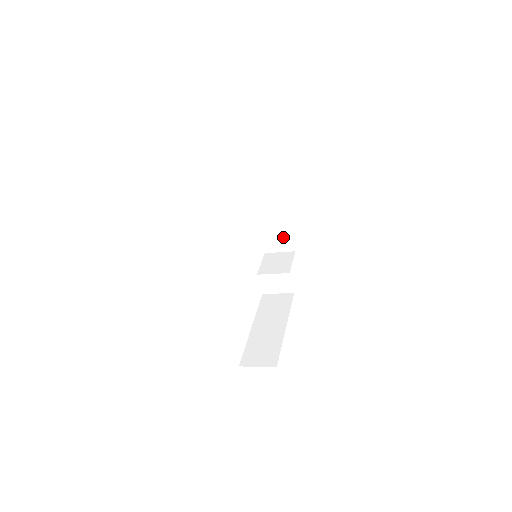
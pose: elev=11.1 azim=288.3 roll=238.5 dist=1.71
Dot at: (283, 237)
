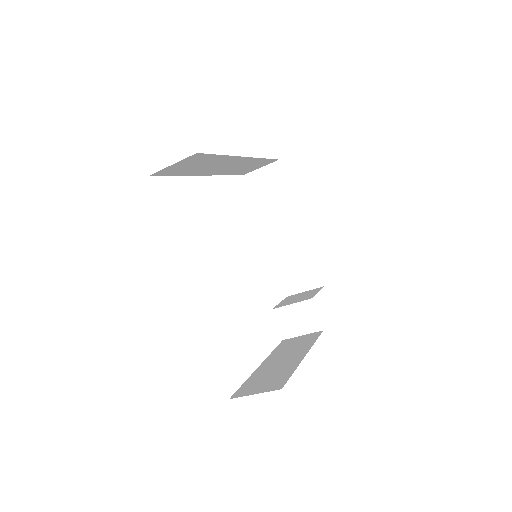
Dot at: (306, 268)
